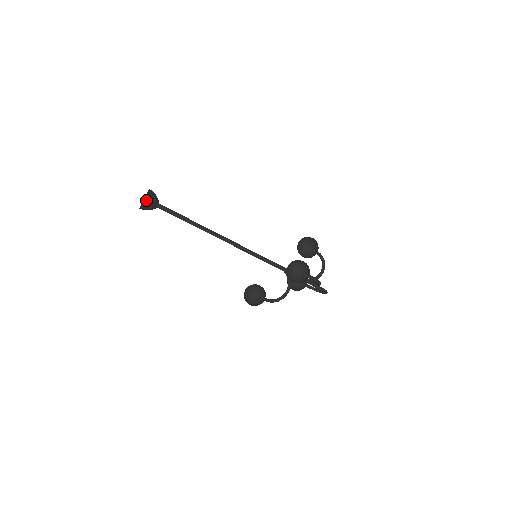
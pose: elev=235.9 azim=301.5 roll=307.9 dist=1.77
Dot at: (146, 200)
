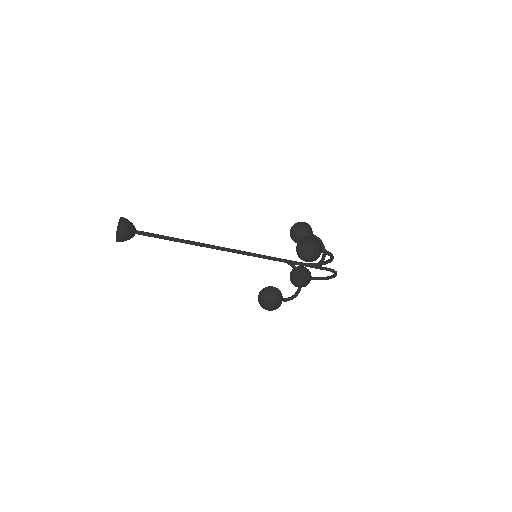
Dot at: (122, 227)
